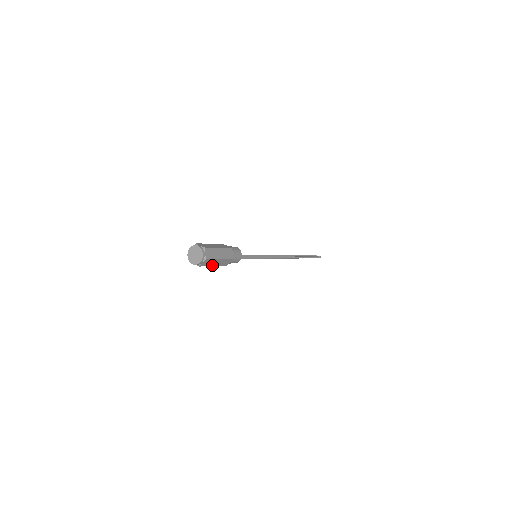
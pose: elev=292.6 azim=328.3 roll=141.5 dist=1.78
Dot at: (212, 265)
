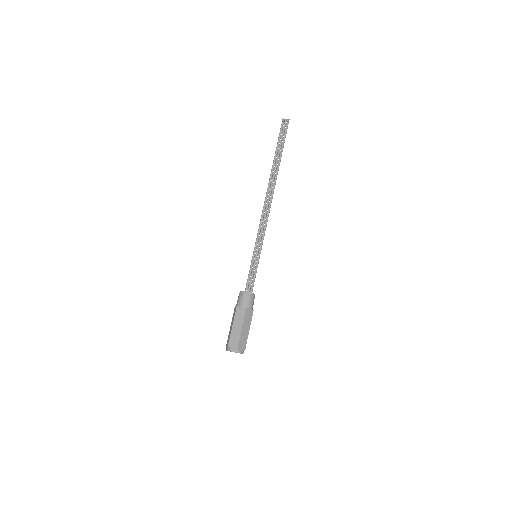
Dot at: occluded
